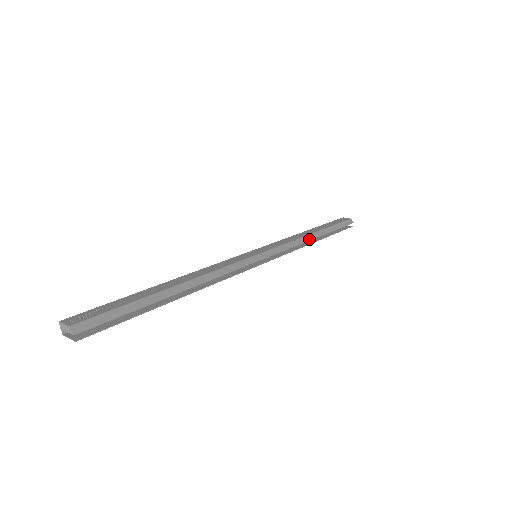
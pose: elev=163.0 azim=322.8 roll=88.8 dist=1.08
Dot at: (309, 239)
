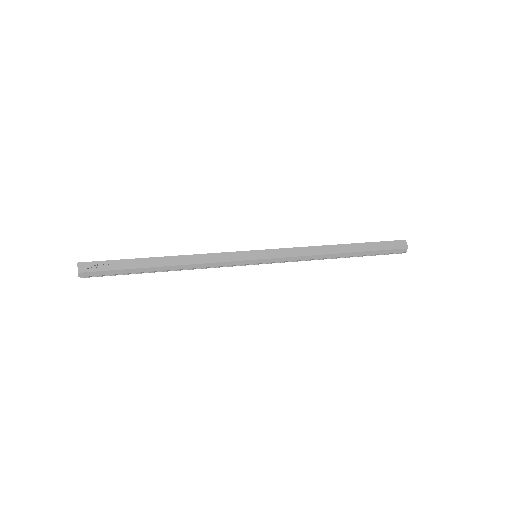
Dot at: (325, 258)
